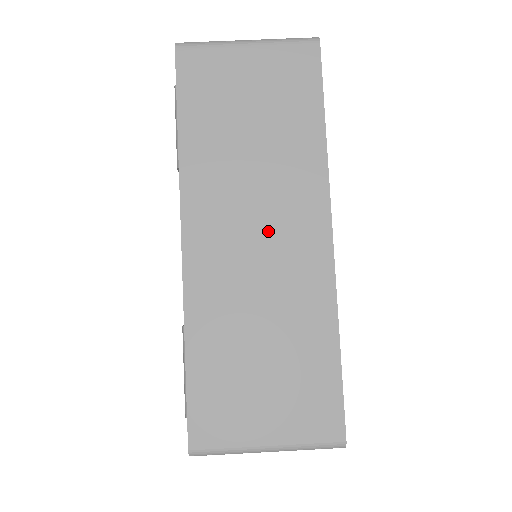
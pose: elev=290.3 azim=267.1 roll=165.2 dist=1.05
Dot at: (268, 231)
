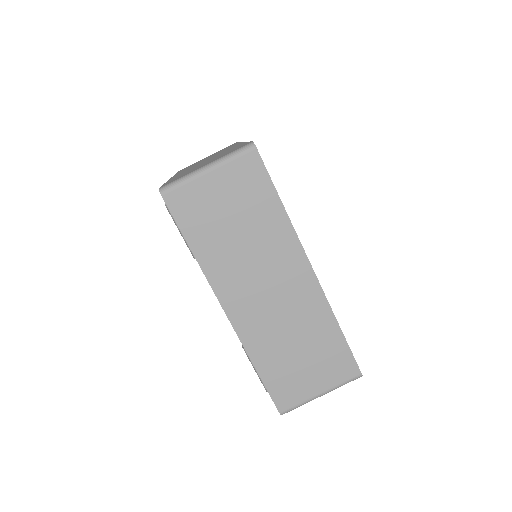
Dot at: (274, 286)
